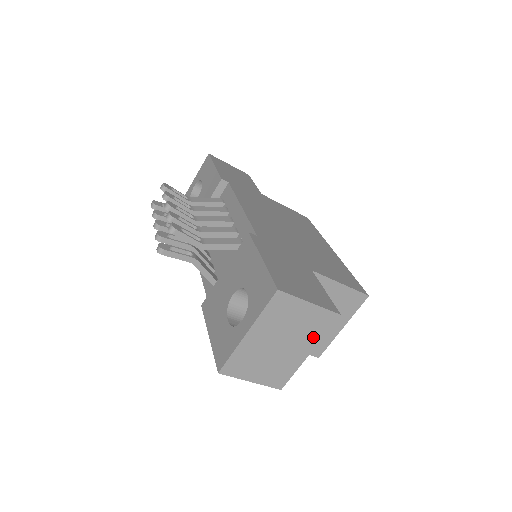
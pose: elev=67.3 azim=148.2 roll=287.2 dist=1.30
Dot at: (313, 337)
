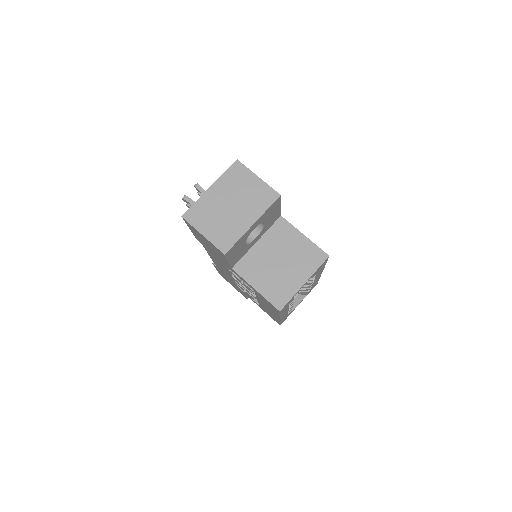
Dot at: (257, 209)
